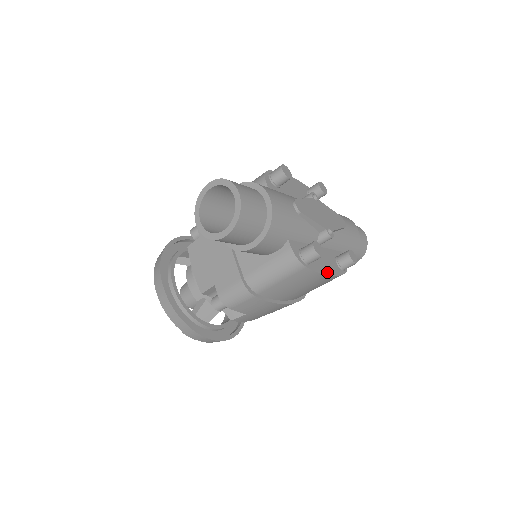
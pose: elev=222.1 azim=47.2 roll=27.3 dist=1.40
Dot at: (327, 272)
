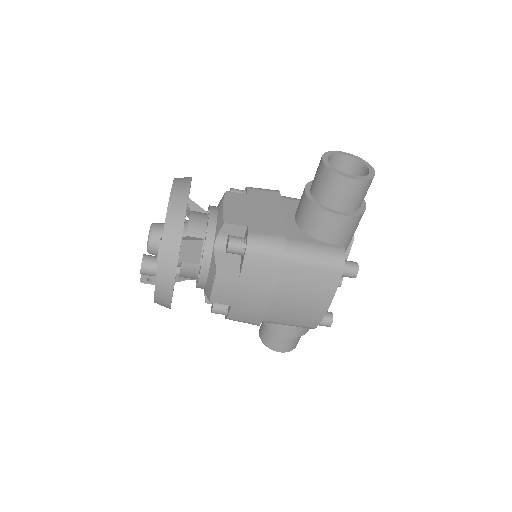
Dot at: (330, 301)
